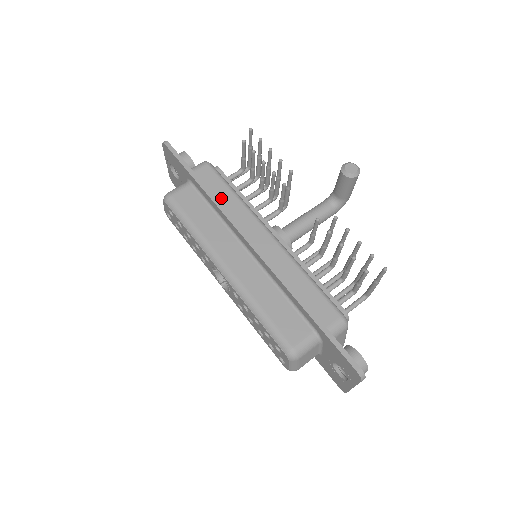
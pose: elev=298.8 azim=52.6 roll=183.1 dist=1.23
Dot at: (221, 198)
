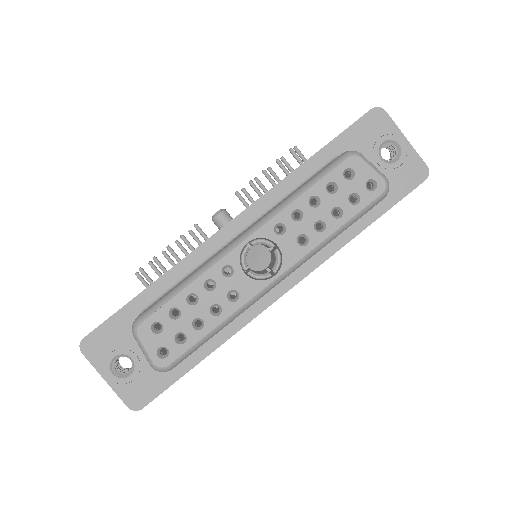
Dot at: occluded
